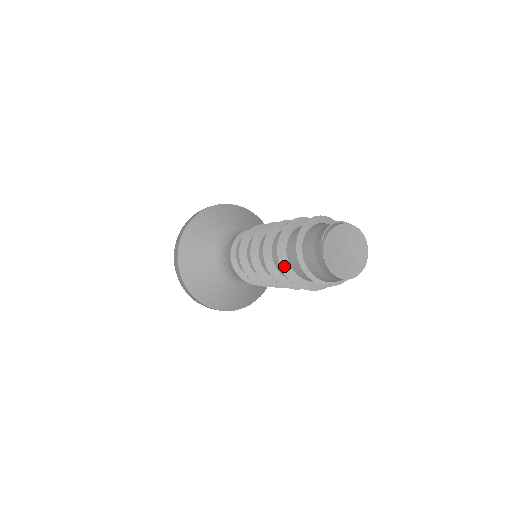
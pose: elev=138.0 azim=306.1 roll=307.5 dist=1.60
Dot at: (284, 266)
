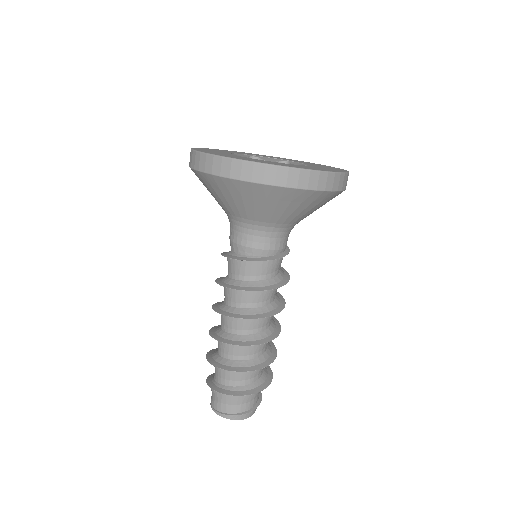
Dot at: occluded
